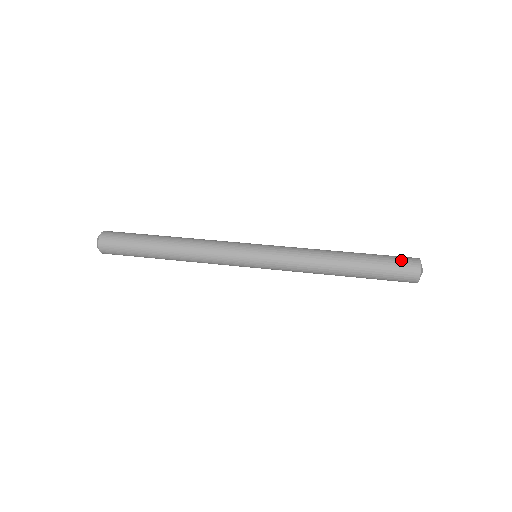
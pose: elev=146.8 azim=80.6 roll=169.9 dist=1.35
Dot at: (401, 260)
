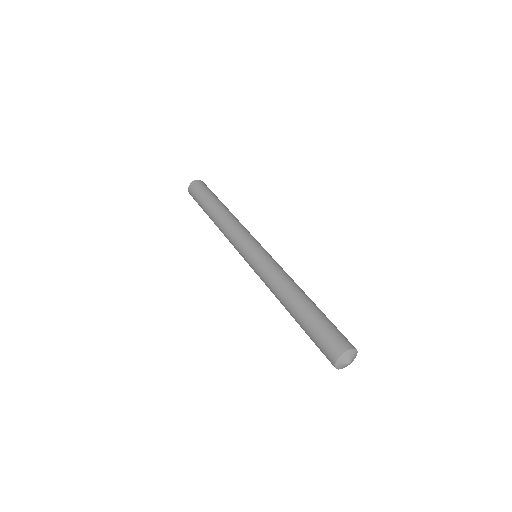
Dot at: (339, 334)
